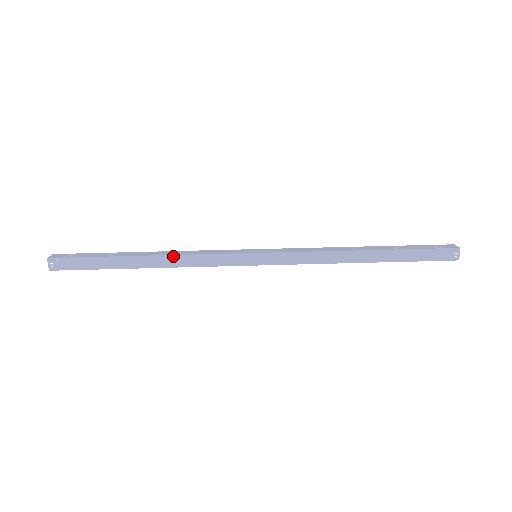
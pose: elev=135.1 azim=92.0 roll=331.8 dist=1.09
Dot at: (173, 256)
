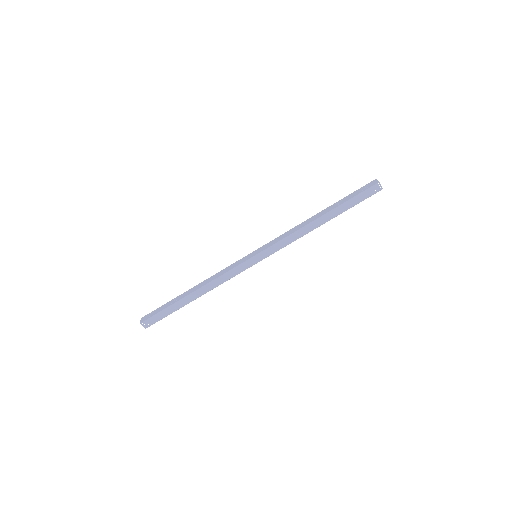
Dot at: (208, 284)
